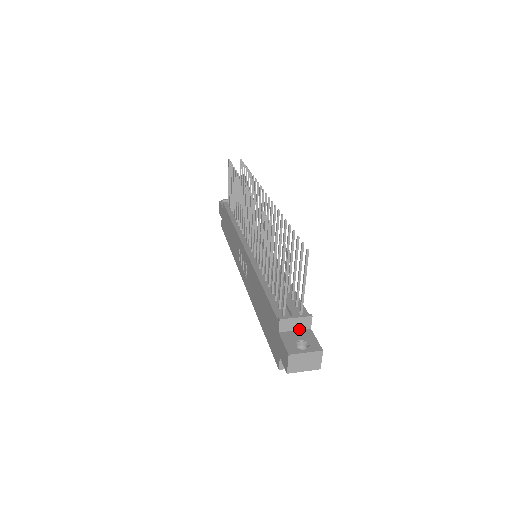
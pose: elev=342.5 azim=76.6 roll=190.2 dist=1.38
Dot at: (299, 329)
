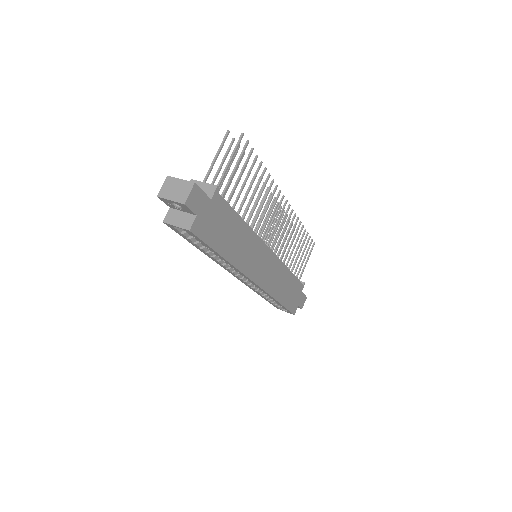
Dot at: occluded
